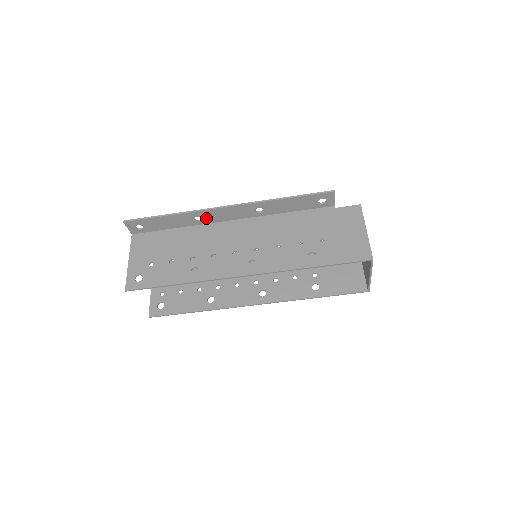
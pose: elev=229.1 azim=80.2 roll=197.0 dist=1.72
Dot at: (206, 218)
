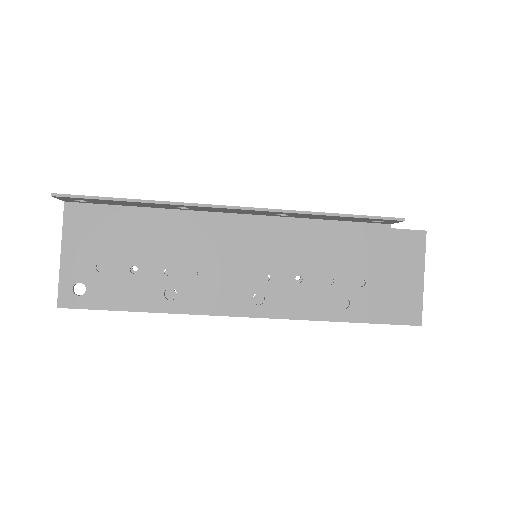
Dot at: (196, 208)
